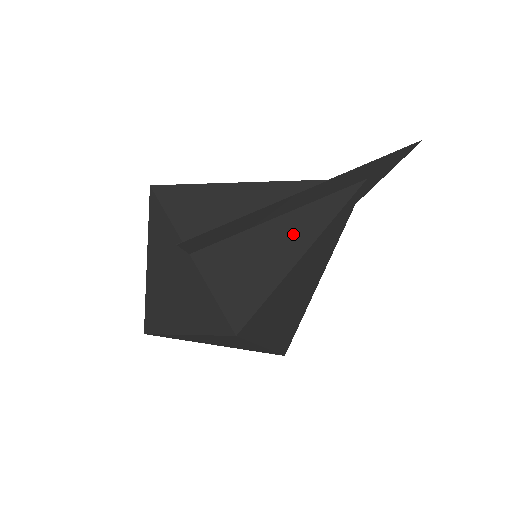
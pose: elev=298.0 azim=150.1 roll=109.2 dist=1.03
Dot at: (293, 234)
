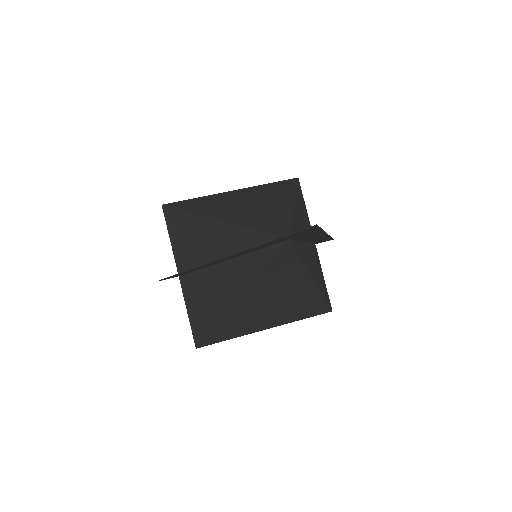
Dot at: (226, 285)
